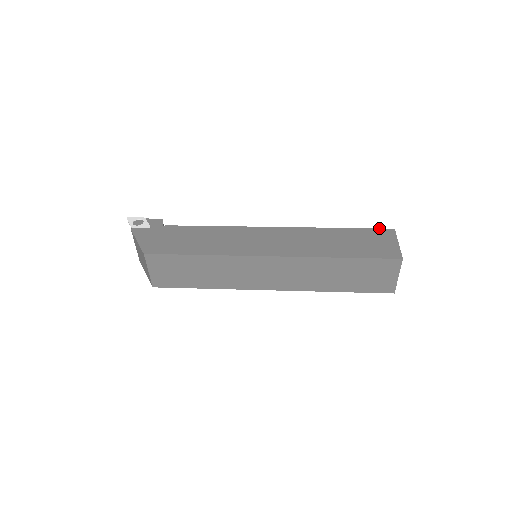
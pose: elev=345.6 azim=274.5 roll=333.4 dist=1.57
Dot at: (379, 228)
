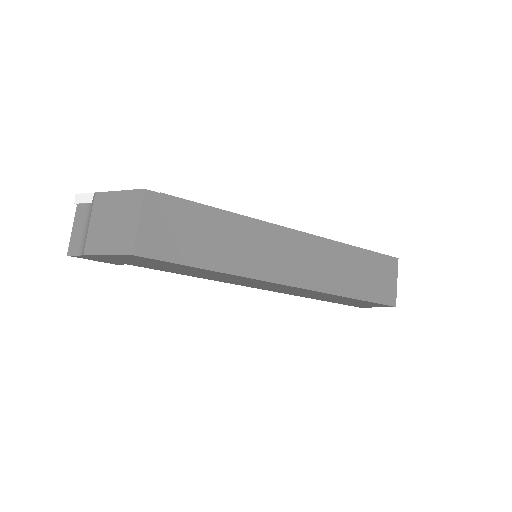
Dot at: occluded
